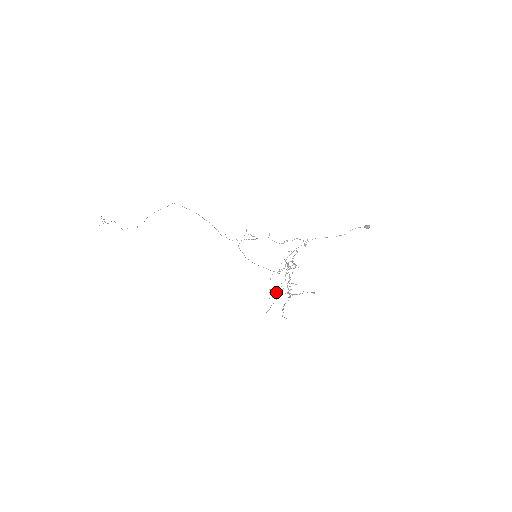
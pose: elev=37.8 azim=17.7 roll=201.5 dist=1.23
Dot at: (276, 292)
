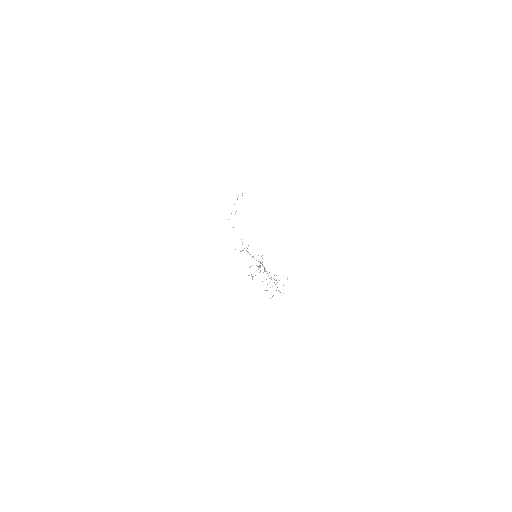
Dot at: occluded
